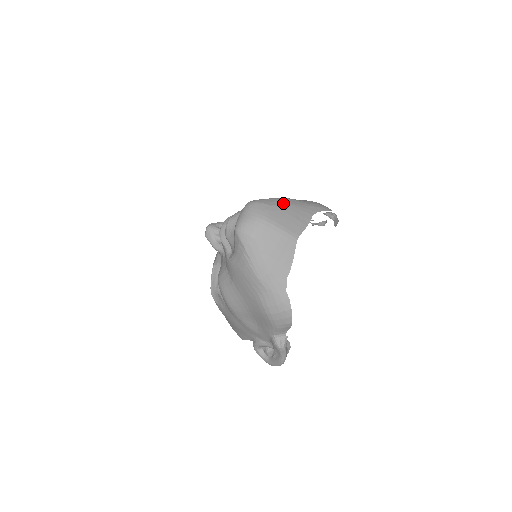
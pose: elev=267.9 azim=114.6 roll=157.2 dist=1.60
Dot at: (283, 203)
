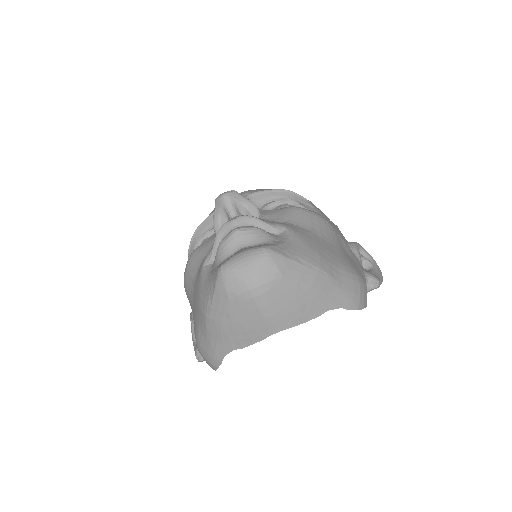
Dot at: (304, 279)
